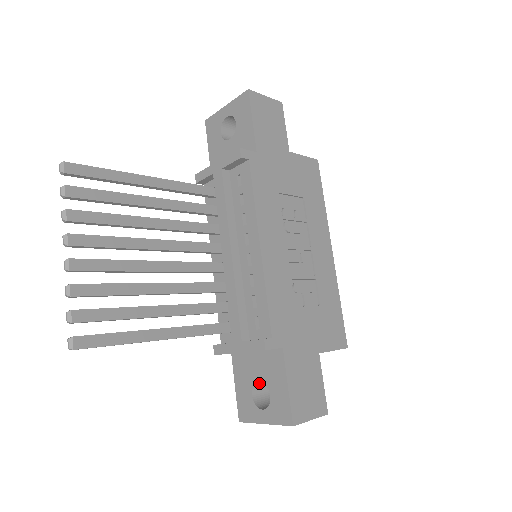
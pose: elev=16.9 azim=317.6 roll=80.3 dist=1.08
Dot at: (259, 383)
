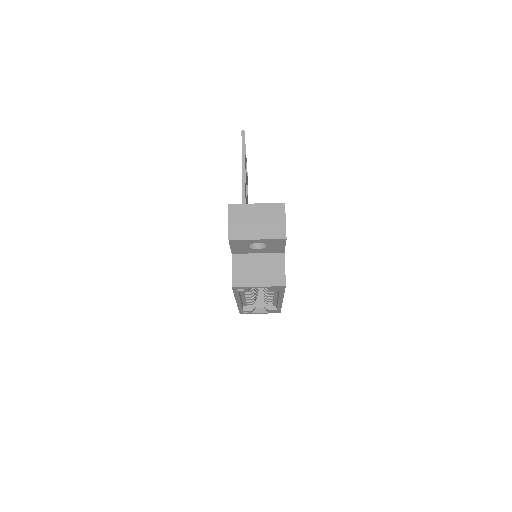
Dot at: occluded
